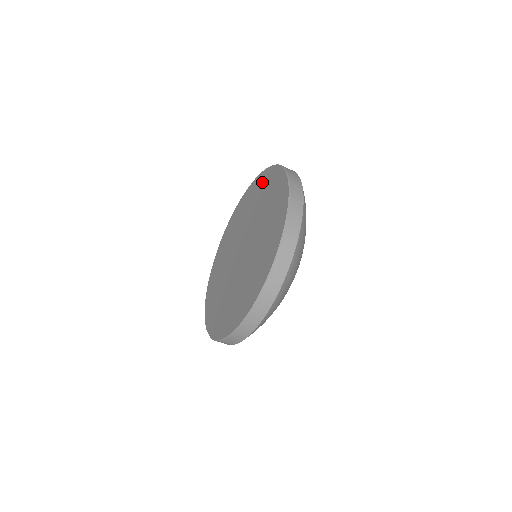
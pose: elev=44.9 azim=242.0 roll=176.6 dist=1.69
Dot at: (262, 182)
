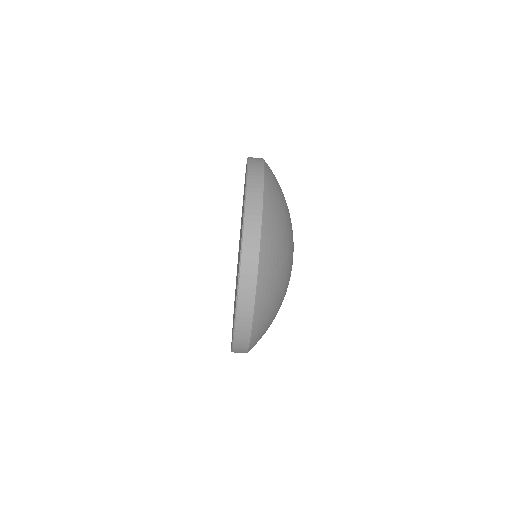
Dot at: occluded
